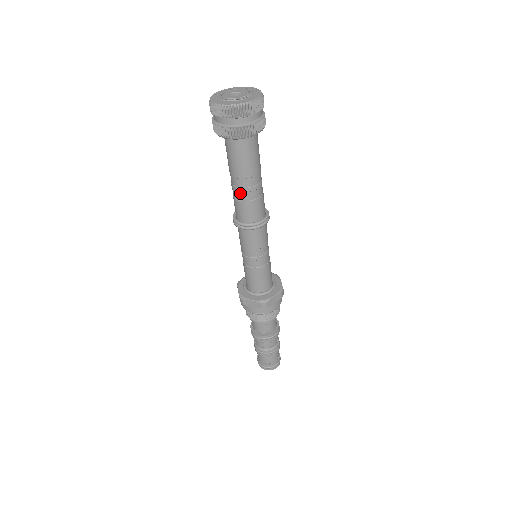
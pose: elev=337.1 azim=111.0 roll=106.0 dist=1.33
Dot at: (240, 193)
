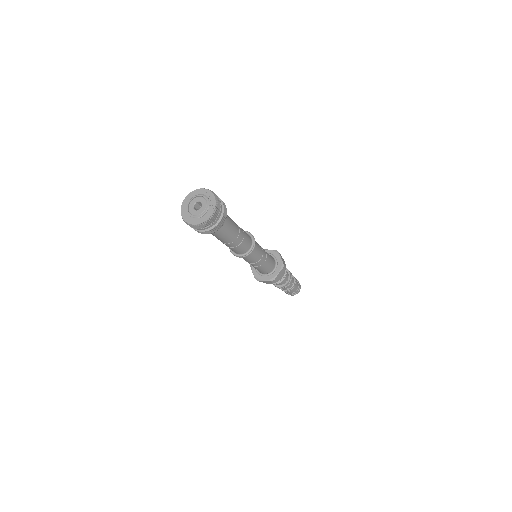
Dot at: occluded
